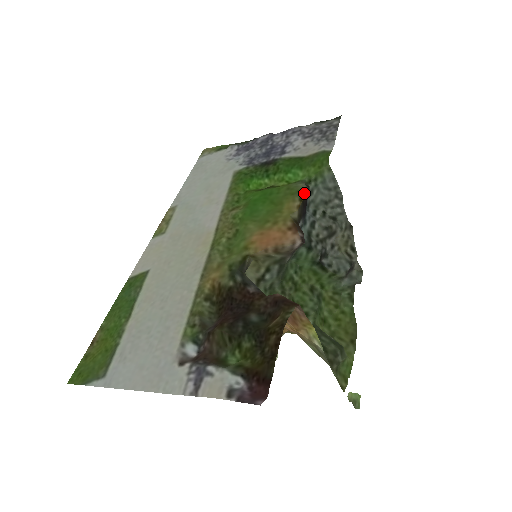
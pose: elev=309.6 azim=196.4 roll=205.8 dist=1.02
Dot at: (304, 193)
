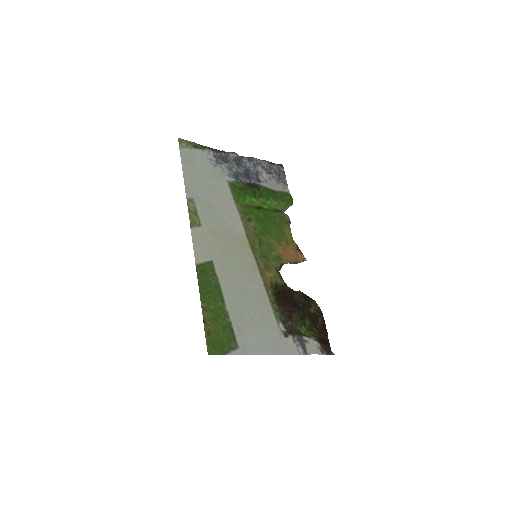
Dot at: (290, 223)
